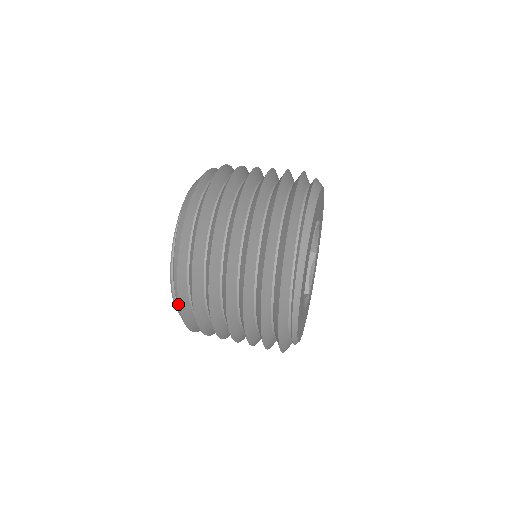
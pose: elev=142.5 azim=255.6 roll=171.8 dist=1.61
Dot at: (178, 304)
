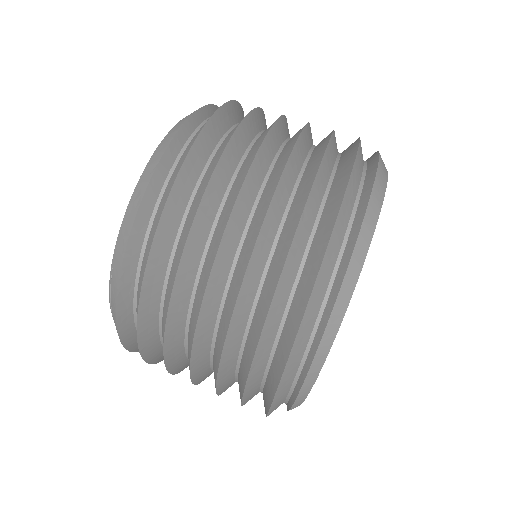
Dot at: occluded
